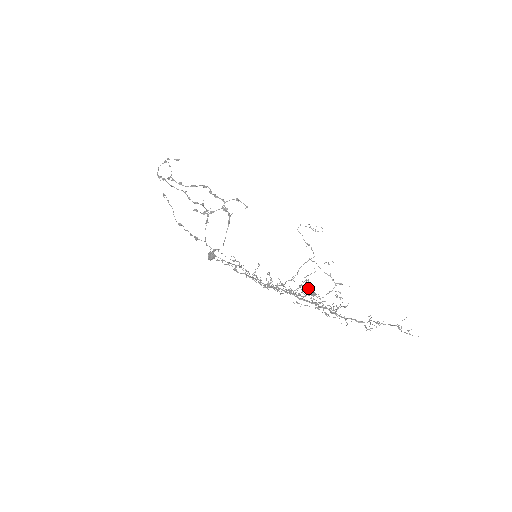
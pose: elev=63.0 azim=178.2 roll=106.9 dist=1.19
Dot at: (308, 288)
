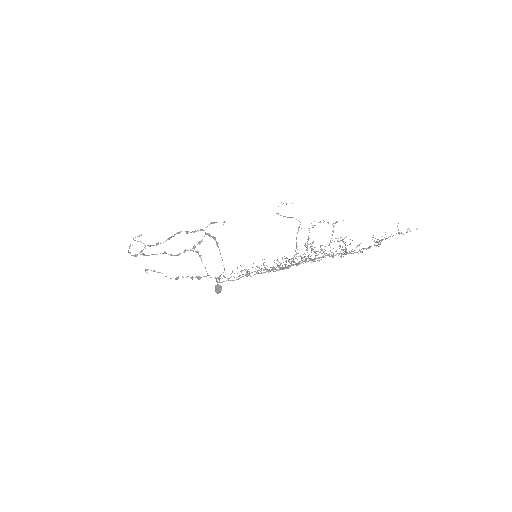
Dot at: (313, 249)
